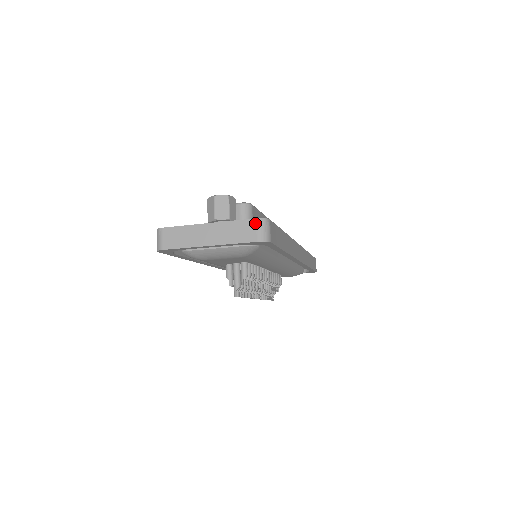
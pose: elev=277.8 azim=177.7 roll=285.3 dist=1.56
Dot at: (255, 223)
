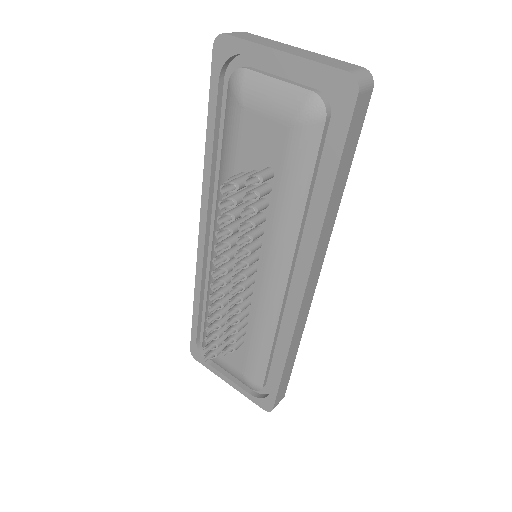
Dot at: (358, 67)
